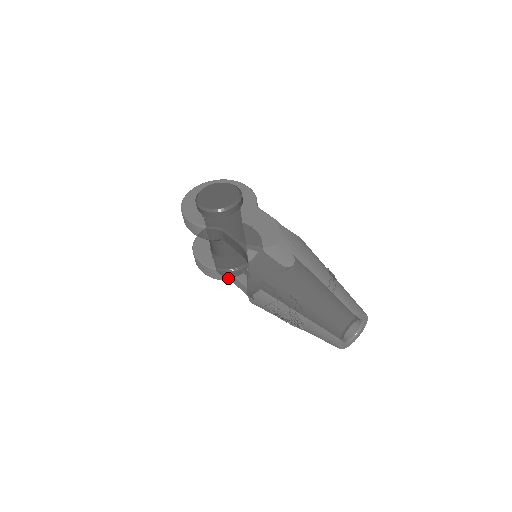
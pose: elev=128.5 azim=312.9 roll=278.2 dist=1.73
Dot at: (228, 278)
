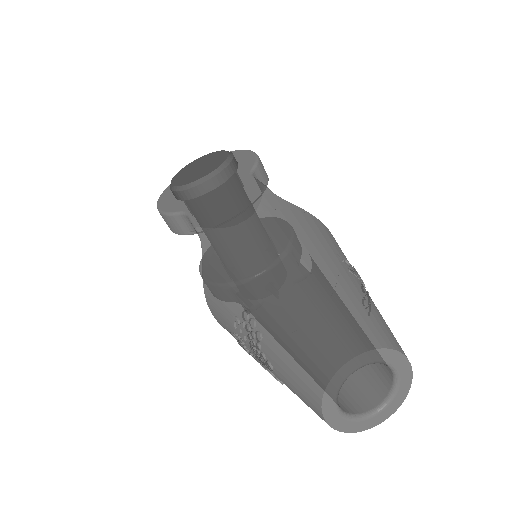
Dot at: occluded
